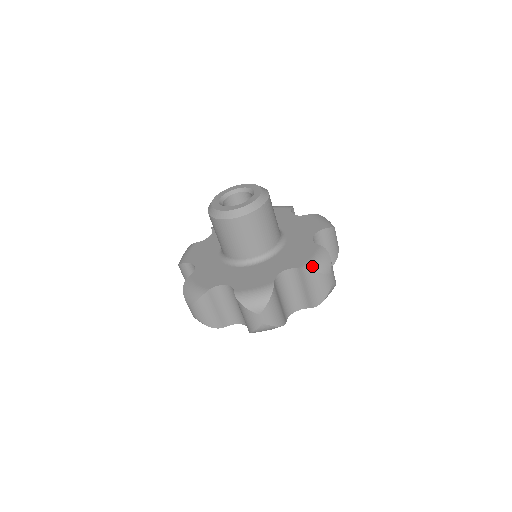
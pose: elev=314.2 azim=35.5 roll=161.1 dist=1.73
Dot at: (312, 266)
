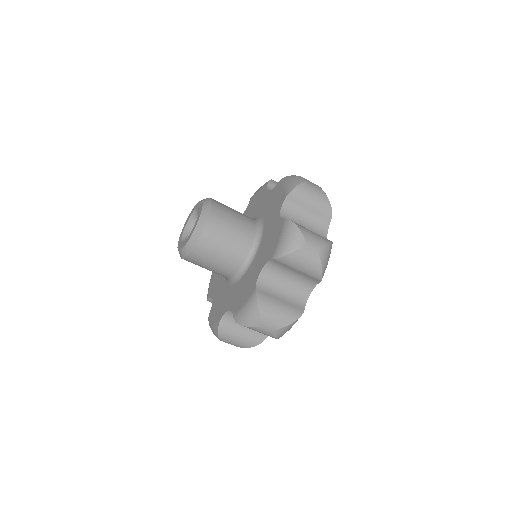
Dot at: (291, 186)
